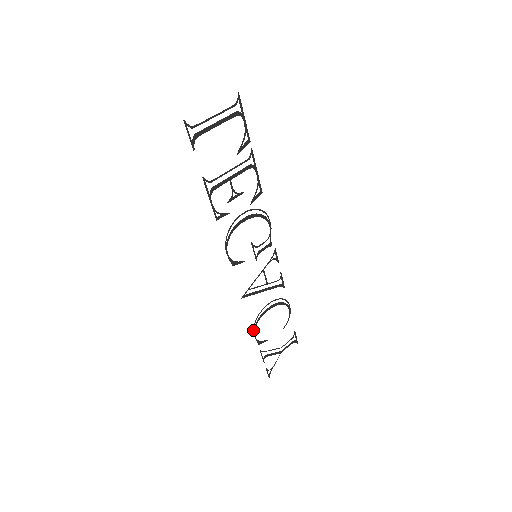
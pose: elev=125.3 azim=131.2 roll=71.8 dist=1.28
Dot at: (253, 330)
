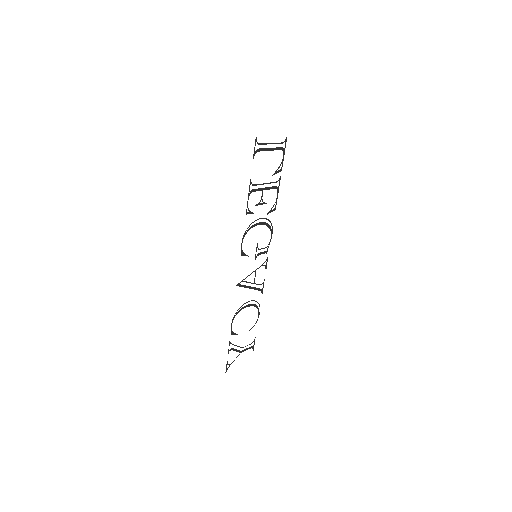
Dot at: (232, 319)
